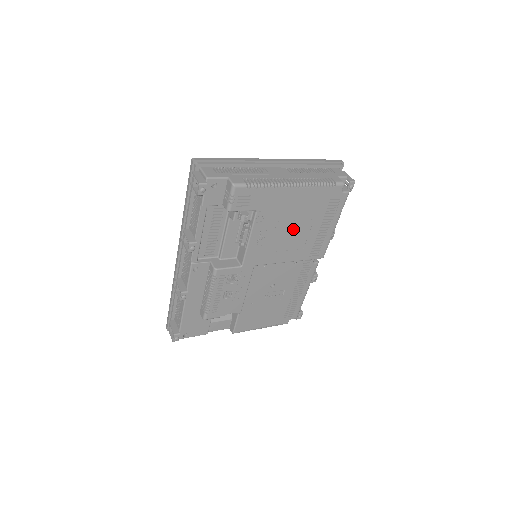
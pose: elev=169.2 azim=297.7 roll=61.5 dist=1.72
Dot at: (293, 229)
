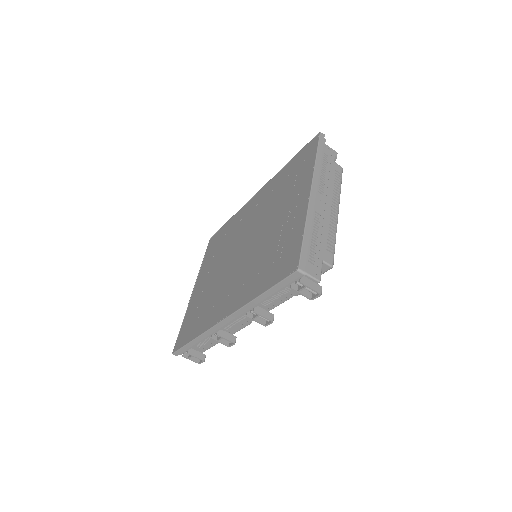
Dot at: occluded
